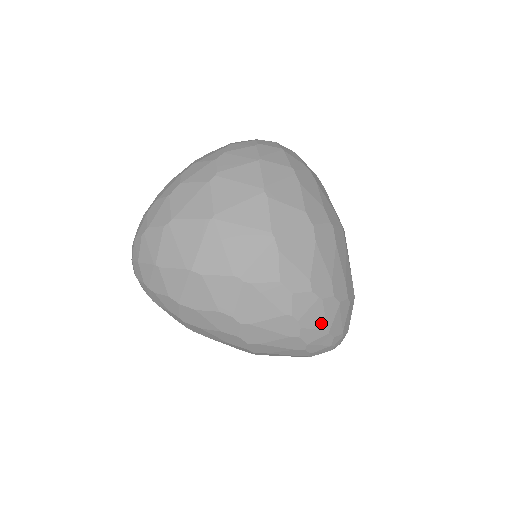
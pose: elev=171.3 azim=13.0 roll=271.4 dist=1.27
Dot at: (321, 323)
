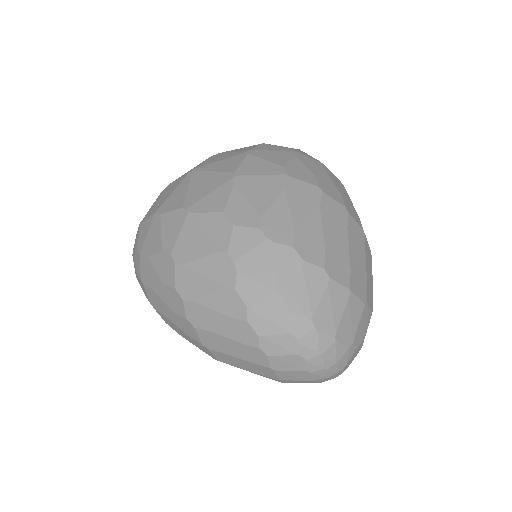
Dot at: (269, 277)
